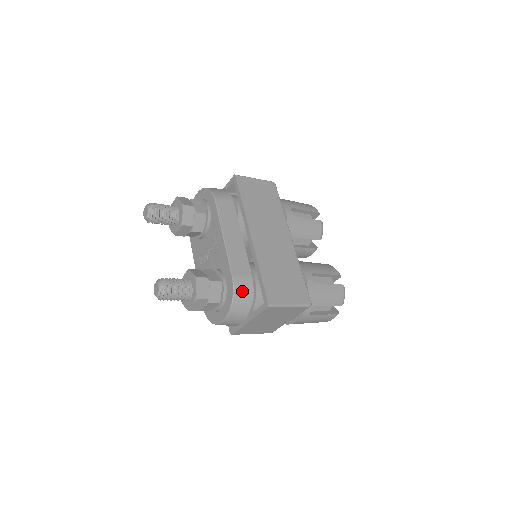
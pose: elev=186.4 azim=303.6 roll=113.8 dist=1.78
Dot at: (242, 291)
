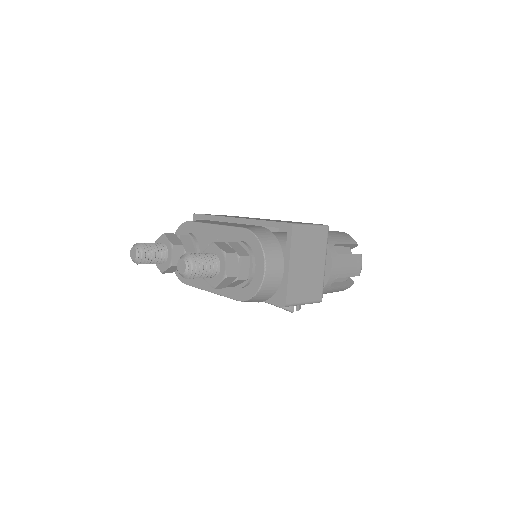
Dot at: (261, 232)
